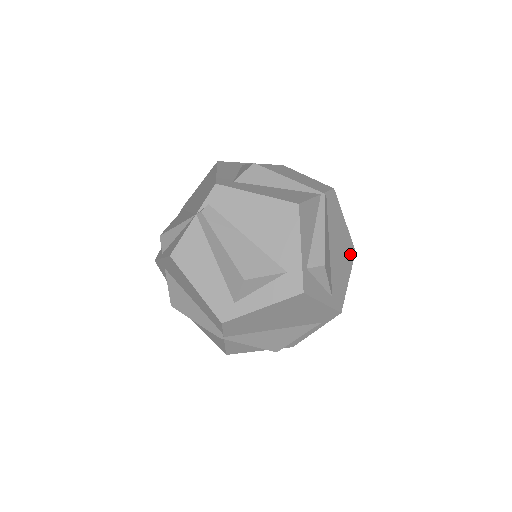
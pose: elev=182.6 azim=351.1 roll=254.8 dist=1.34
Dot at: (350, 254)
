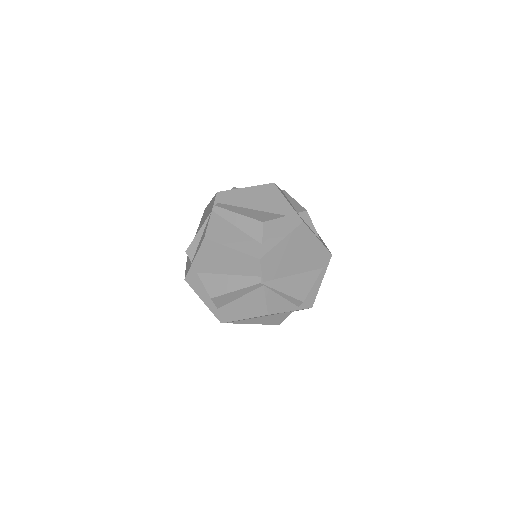
Dot at: occluded
